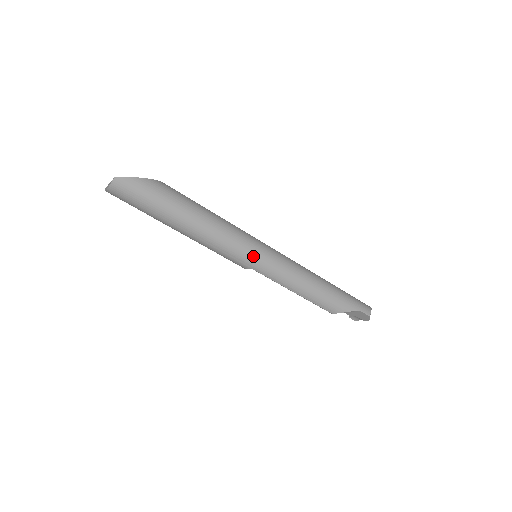
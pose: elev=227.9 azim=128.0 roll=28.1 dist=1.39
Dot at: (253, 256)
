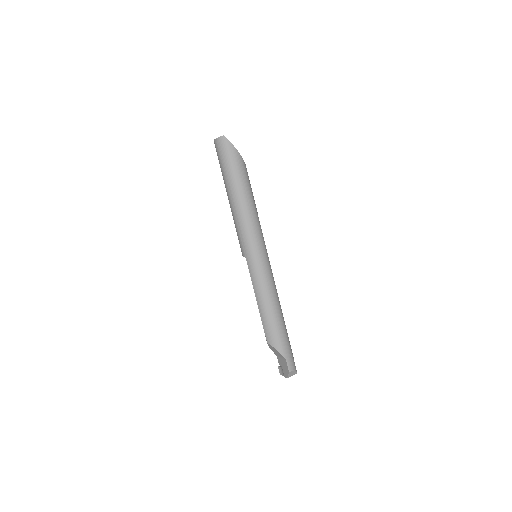
Dot at: (253, 250)
